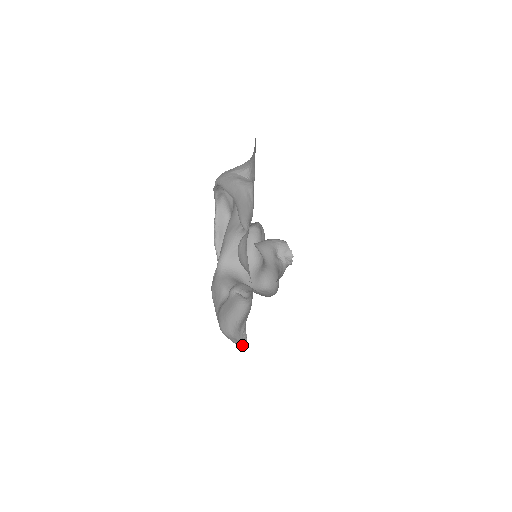
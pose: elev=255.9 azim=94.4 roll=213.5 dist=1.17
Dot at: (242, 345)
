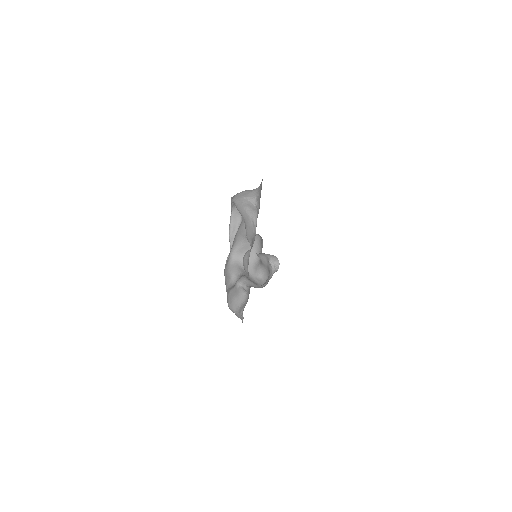
Dot at: (241, 319)
